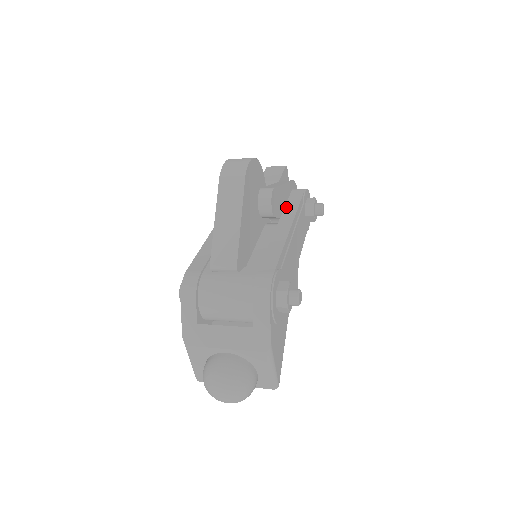
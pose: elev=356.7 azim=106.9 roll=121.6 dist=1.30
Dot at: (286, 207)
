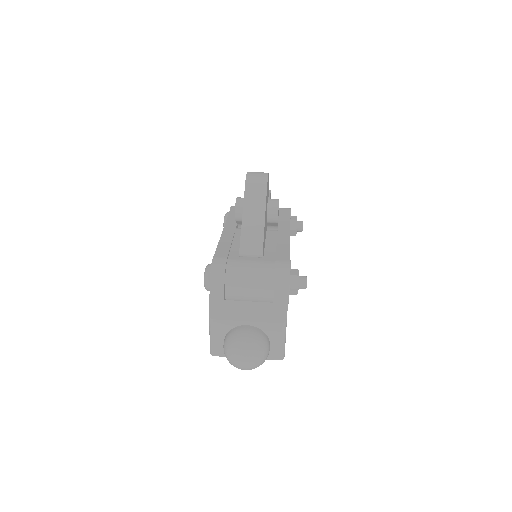
Dot at: (280, 219)
